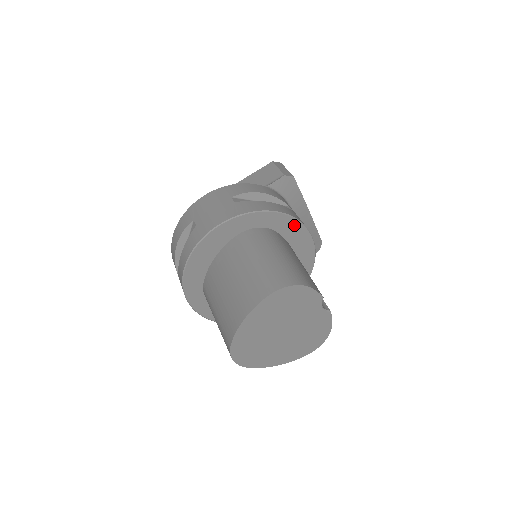
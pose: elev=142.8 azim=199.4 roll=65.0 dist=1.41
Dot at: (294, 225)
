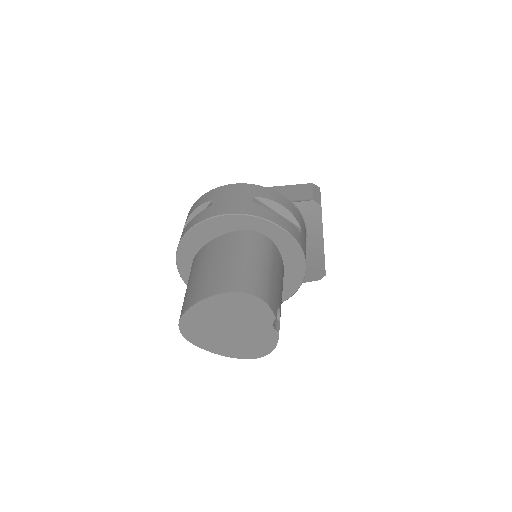
Dot at: (293, 246)
